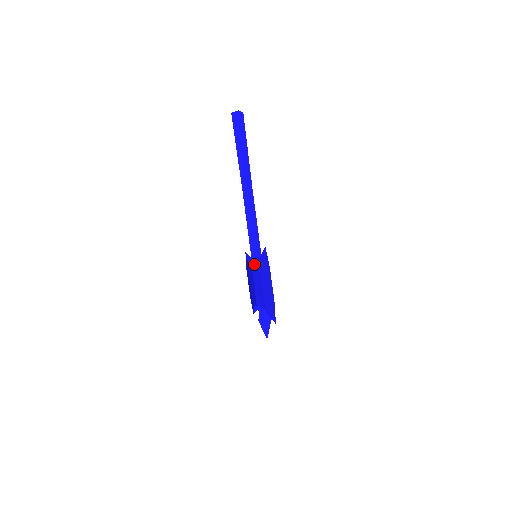
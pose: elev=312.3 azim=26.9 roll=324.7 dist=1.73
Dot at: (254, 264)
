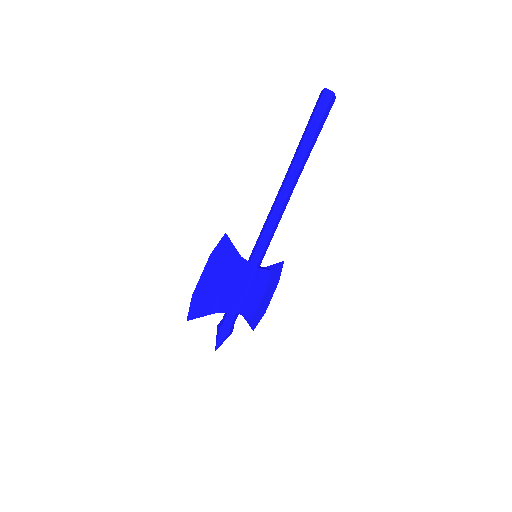
Dot at: occluded
